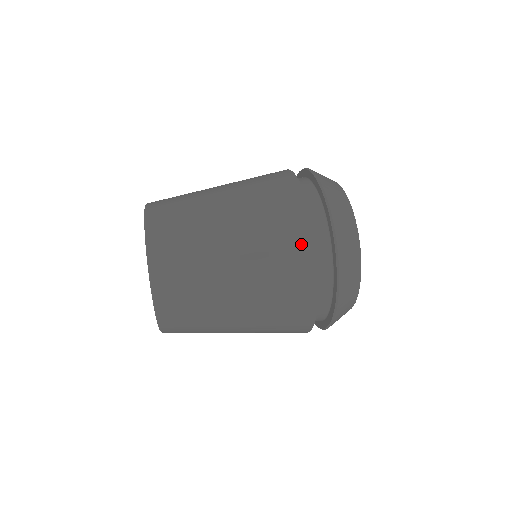
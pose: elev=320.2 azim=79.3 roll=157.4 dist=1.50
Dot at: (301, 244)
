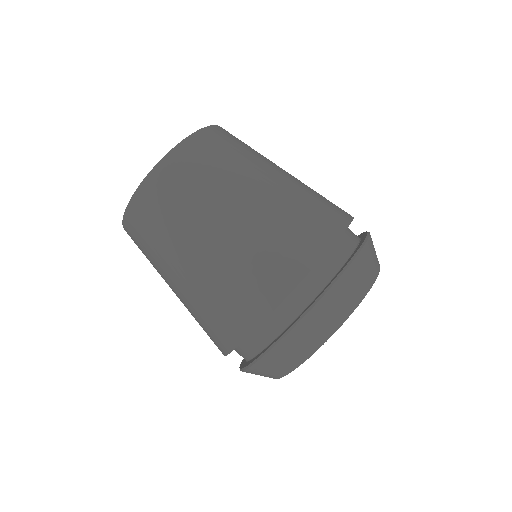
Dot at: (249, 312)
